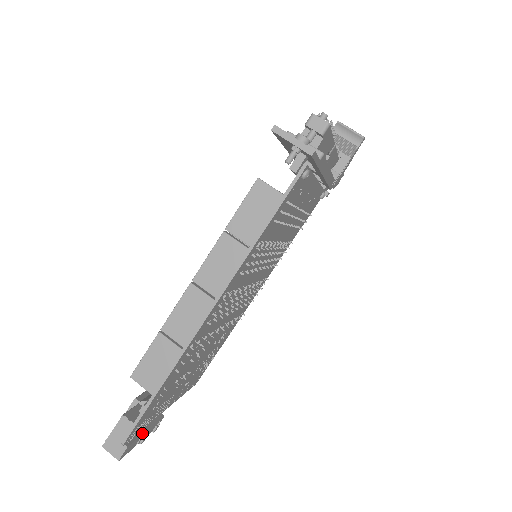
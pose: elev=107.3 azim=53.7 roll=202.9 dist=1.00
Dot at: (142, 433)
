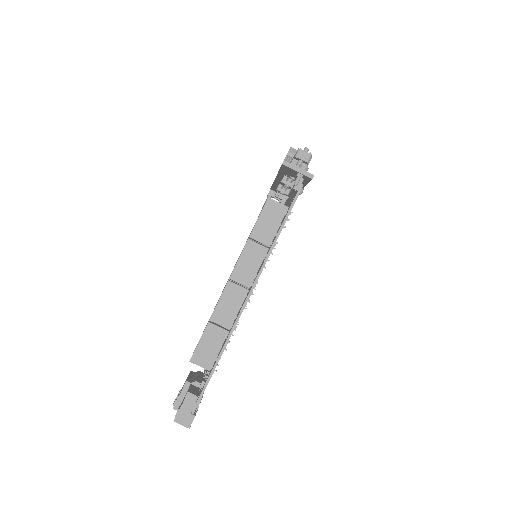
Dot at: occluded
